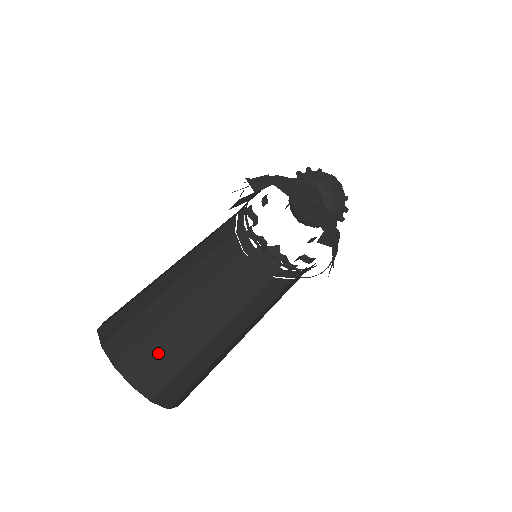
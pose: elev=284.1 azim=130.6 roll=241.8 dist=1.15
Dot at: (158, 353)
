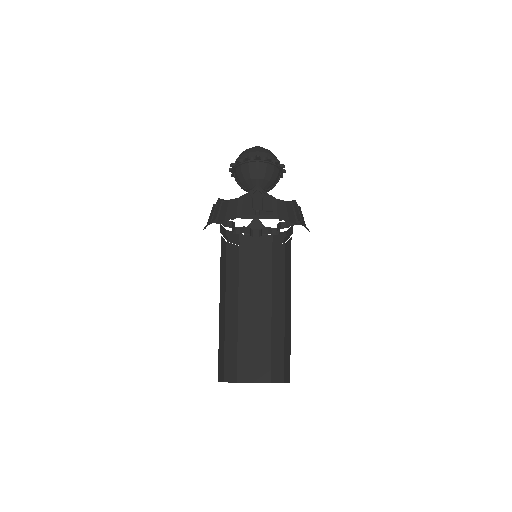
Dot at: (250, 354)
